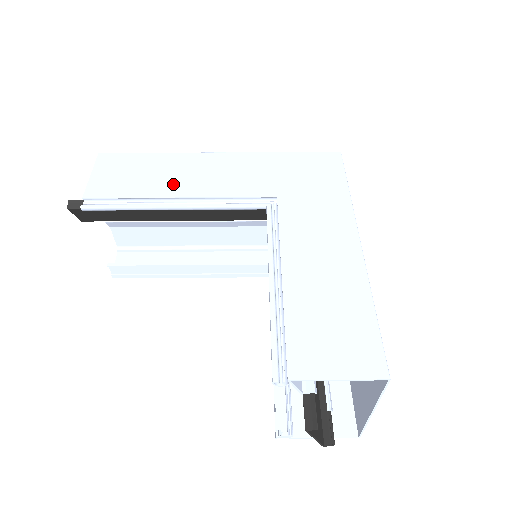
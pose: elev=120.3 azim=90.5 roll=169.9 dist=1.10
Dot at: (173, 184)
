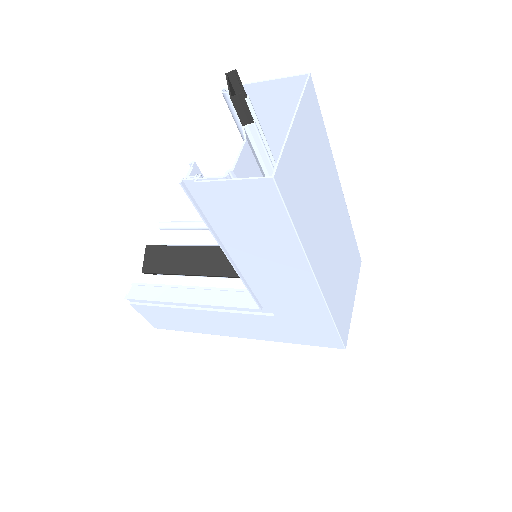
Dot at: occluded
